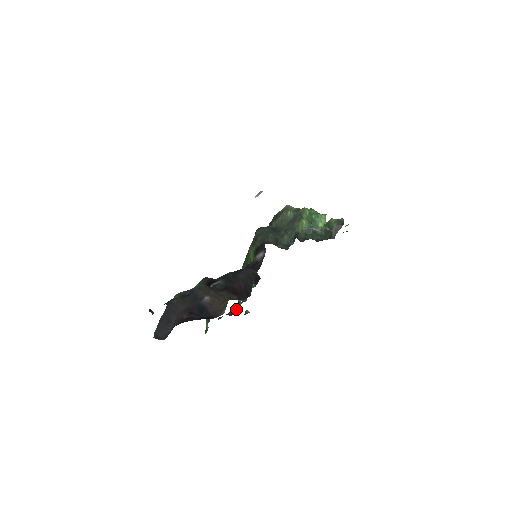
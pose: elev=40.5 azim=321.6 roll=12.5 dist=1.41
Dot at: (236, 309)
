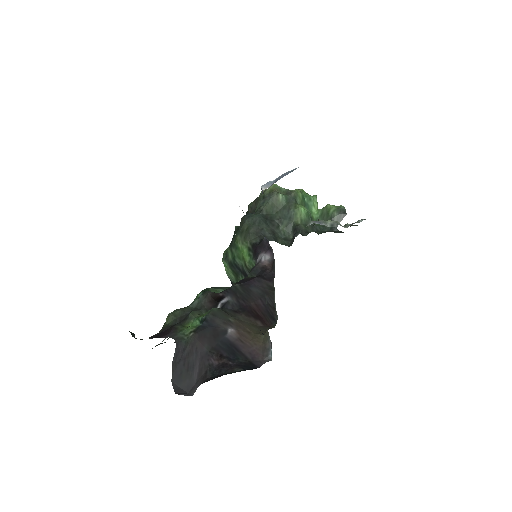
Dot at: occluded
